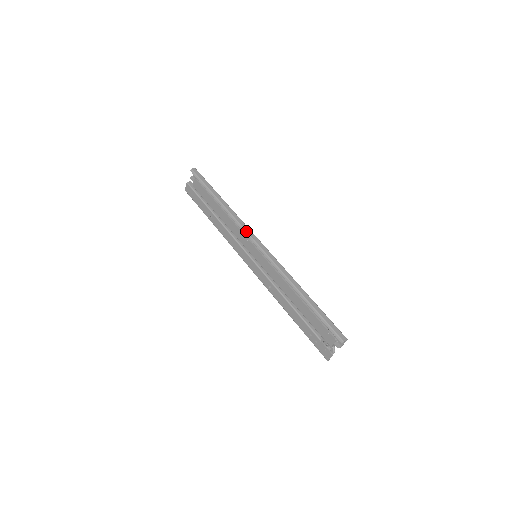
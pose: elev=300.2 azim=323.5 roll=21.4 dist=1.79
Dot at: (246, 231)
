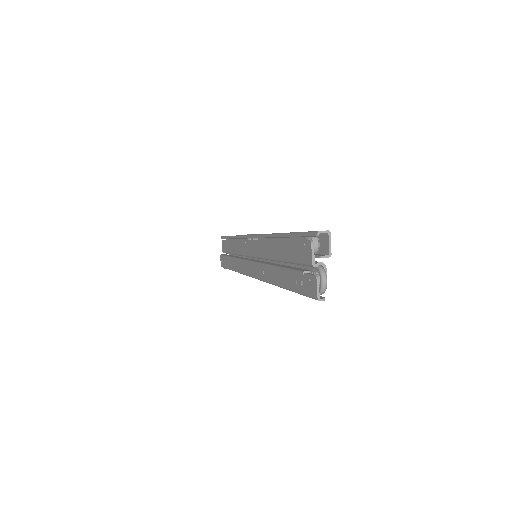
Dot at: (245, 235)
